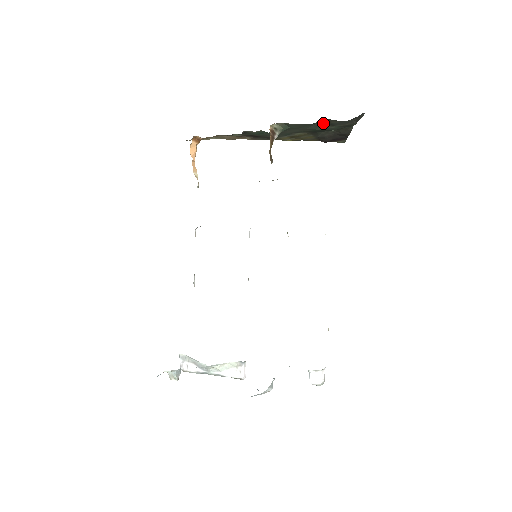
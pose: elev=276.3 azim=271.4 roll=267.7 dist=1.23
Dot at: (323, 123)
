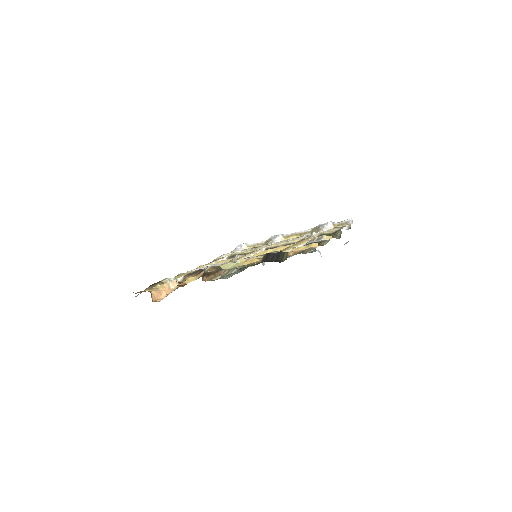
Dot at: occluded
